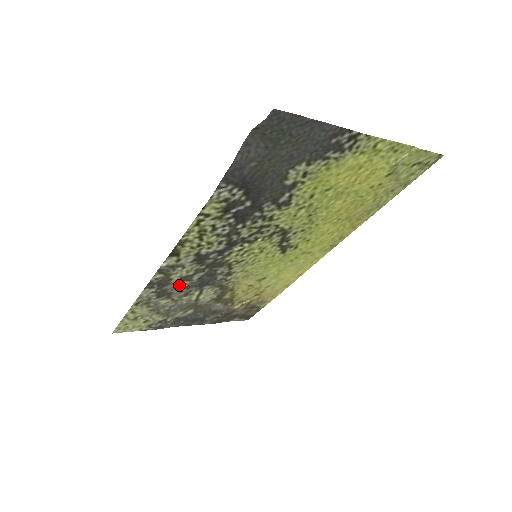
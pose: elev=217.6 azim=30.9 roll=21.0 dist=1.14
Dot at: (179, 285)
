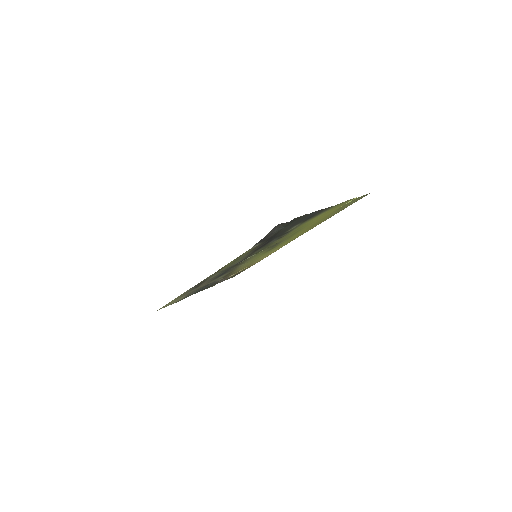
Dot at: occluded
